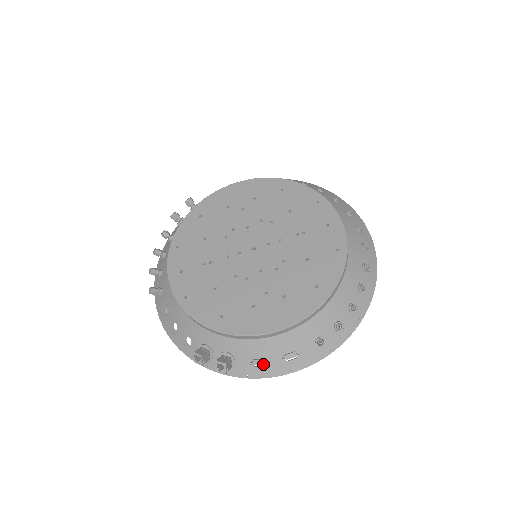
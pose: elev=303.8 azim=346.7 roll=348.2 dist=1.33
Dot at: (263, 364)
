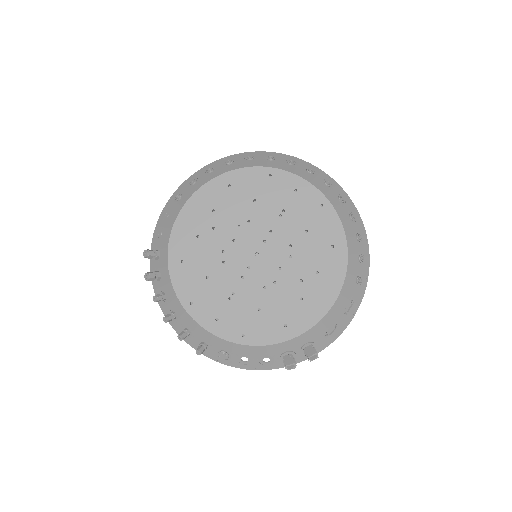
Dot at: (334, 328)
